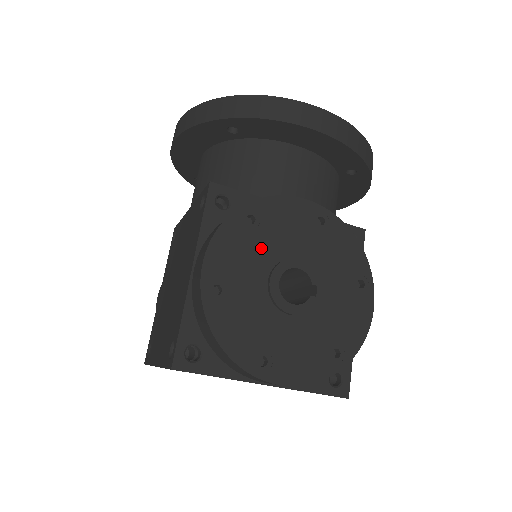
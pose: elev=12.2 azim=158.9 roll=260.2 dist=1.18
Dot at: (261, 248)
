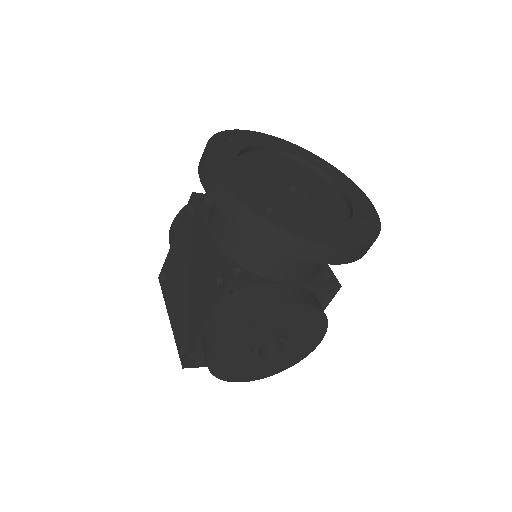
Dot at: (254, 334)
